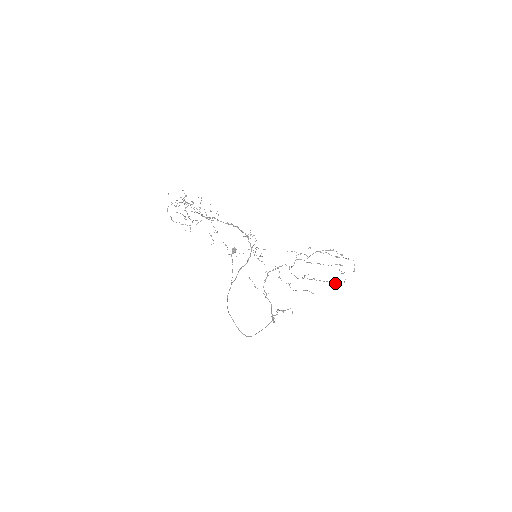
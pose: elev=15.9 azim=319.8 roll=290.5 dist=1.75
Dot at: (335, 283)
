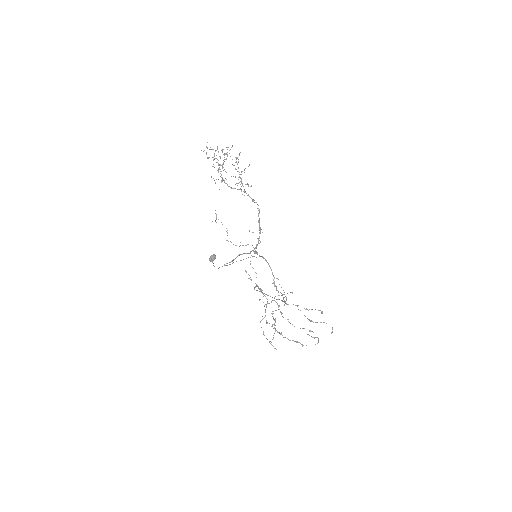
Dot at: (303, 345)
